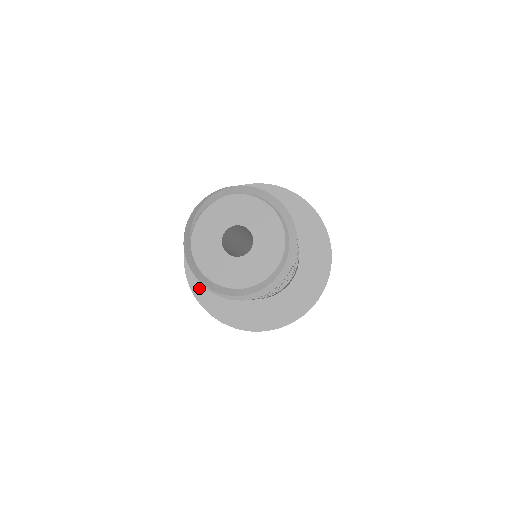
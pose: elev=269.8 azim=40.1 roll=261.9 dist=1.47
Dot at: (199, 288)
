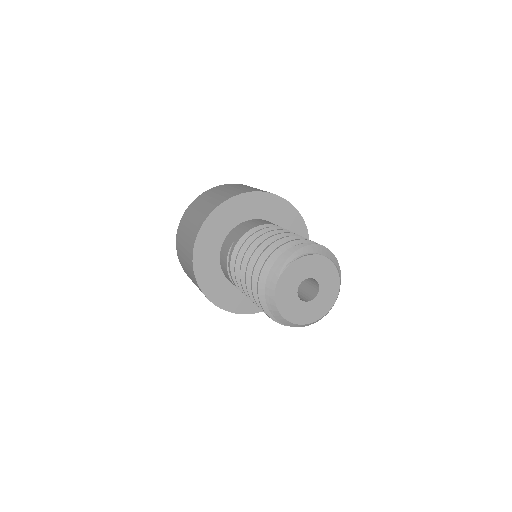
Dot at: (200, 264)
